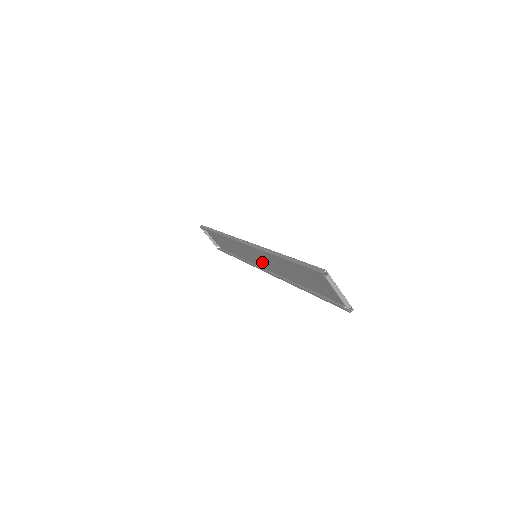
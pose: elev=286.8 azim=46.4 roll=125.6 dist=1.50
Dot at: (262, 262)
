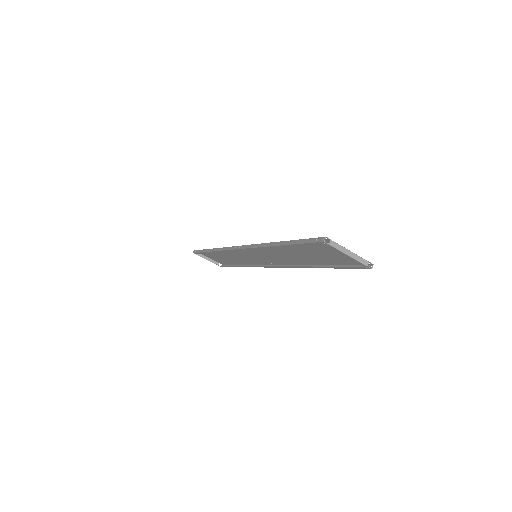
Dot at: (265, 259)
